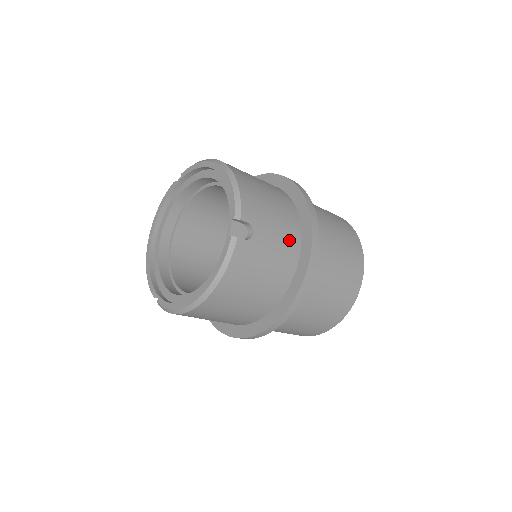
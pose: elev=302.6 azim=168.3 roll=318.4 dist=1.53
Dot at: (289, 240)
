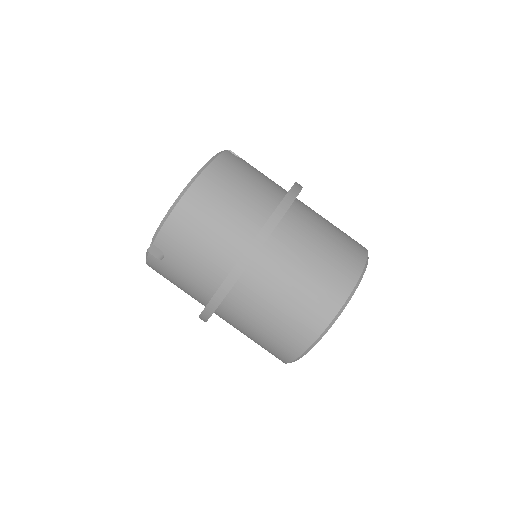
Dot at: (203, 281)
